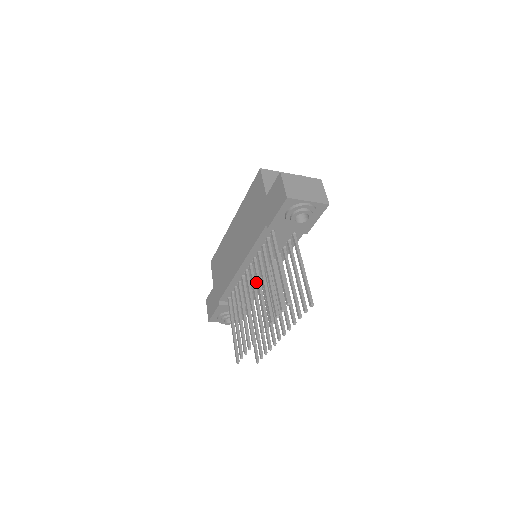
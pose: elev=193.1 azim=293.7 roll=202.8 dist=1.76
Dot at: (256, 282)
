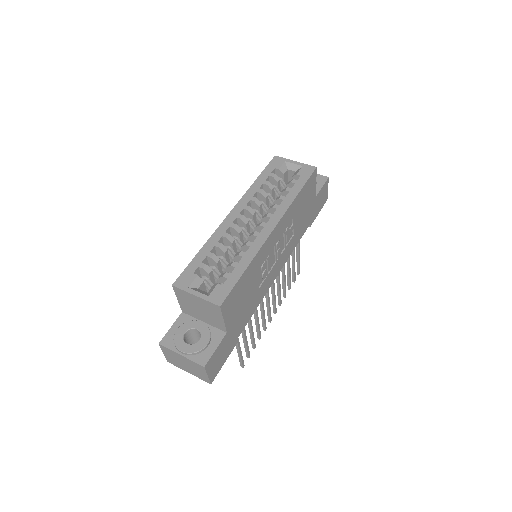
Dot at: occluded
